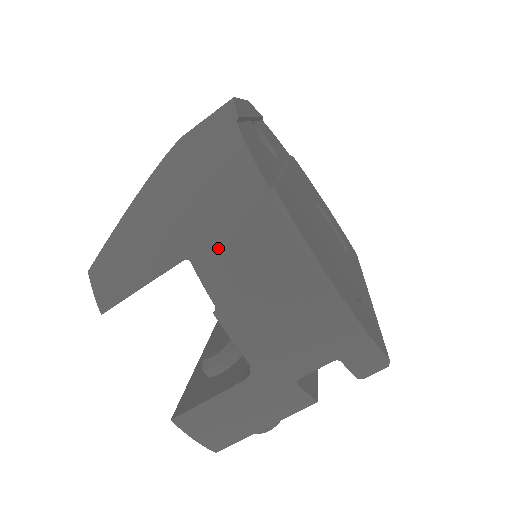
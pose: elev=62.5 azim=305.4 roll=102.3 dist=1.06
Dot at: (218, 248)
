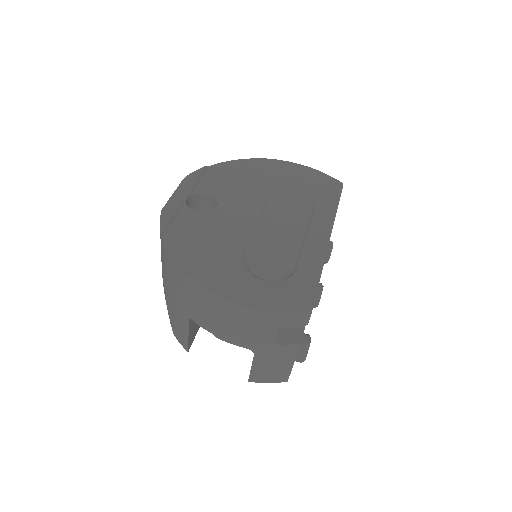
Dot at: (193, 310)
